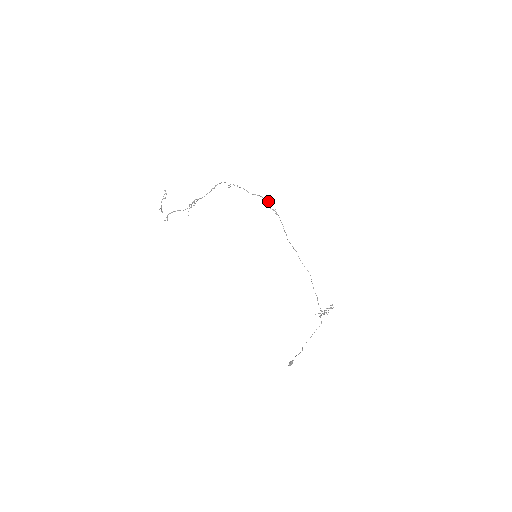
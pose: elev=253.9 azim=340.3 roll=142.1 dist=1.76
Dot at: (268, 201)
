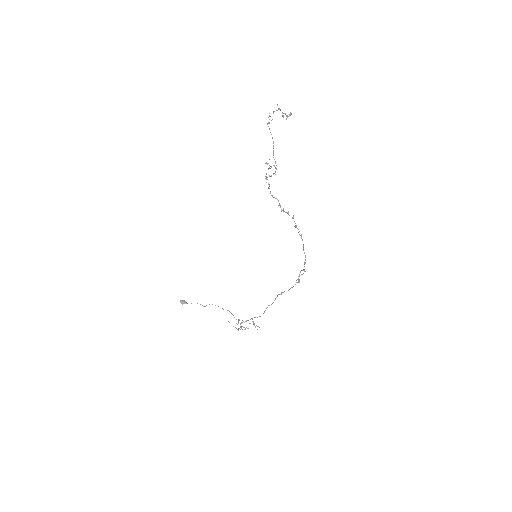
Dot at: (302, 274)
